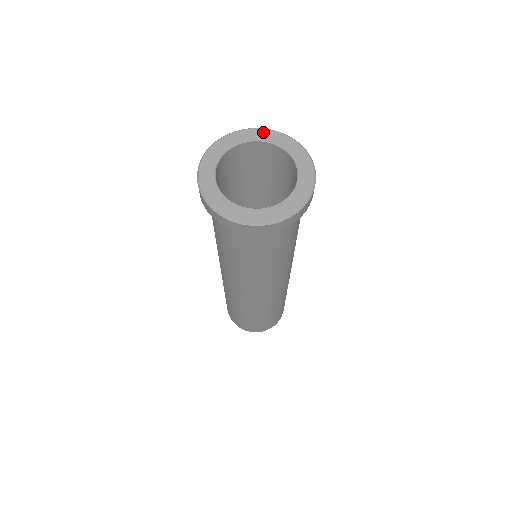
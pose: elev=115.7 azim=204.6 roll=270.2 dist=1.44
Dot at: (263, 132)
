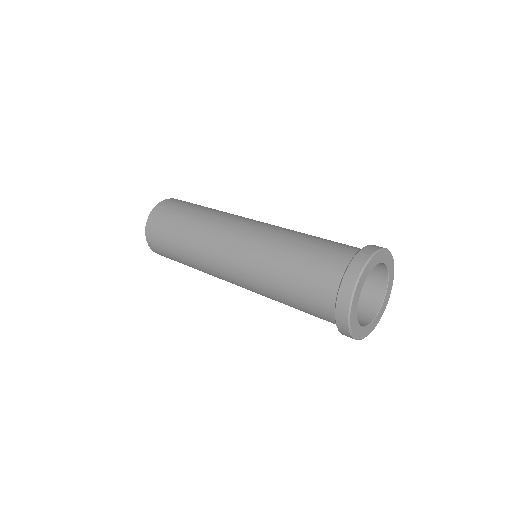
Dot at: (387, 254)
